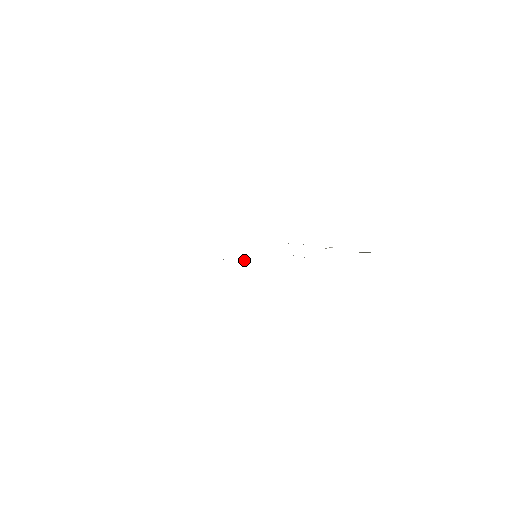
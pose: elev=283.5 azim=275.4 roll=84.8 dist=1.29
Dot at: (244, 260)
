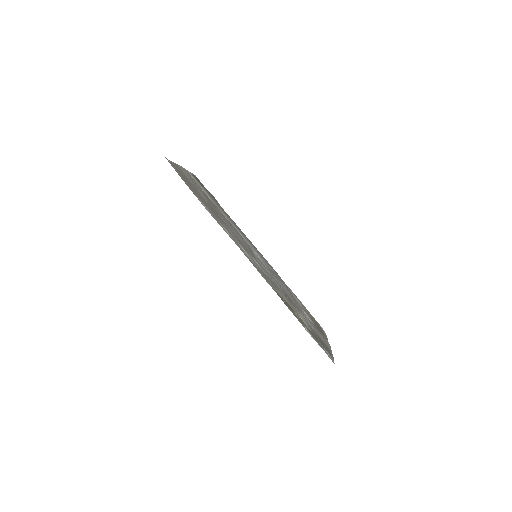
Dot at: (252, 247)
